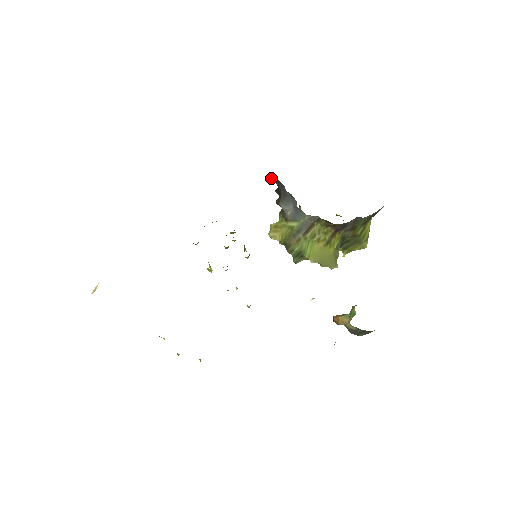
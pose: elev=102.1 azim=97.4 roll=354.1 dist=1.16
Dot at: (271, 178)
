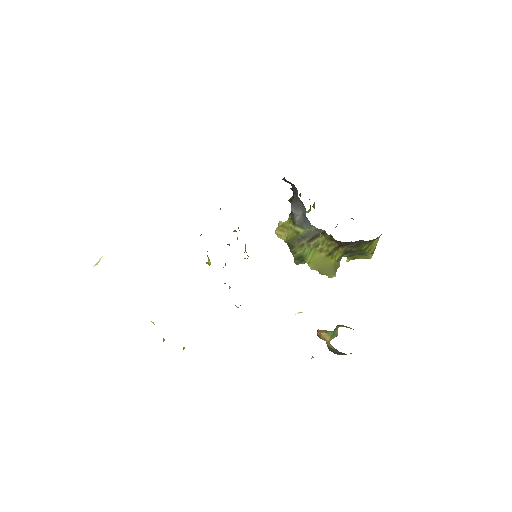
Dot at: (286, 180)
